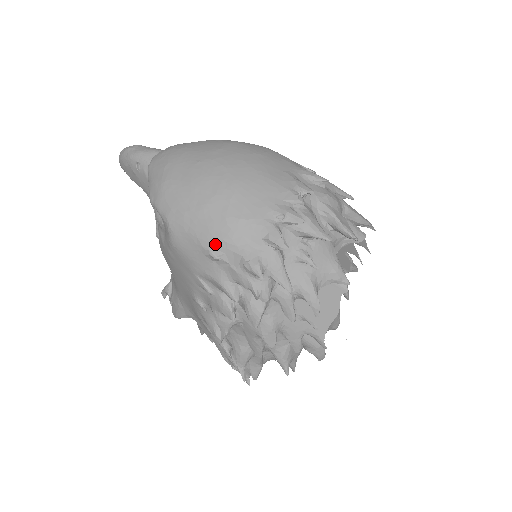
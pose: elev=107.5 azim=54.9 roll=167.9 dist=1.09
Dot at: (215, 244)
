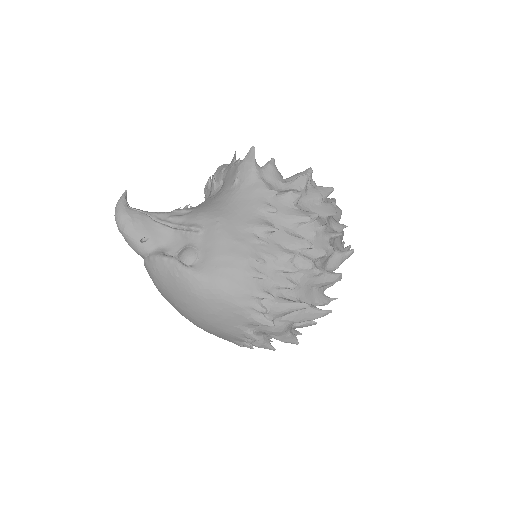
Dot at: occluded
